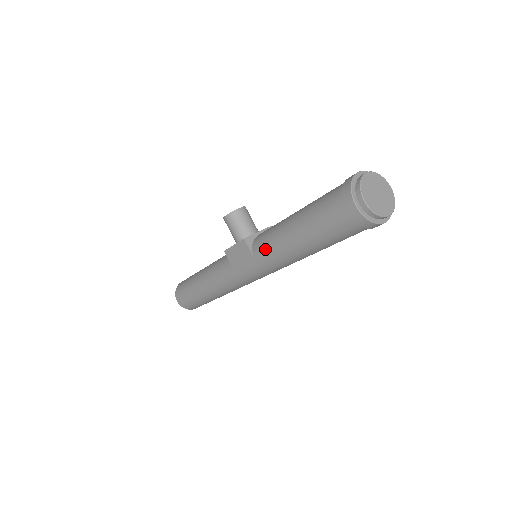
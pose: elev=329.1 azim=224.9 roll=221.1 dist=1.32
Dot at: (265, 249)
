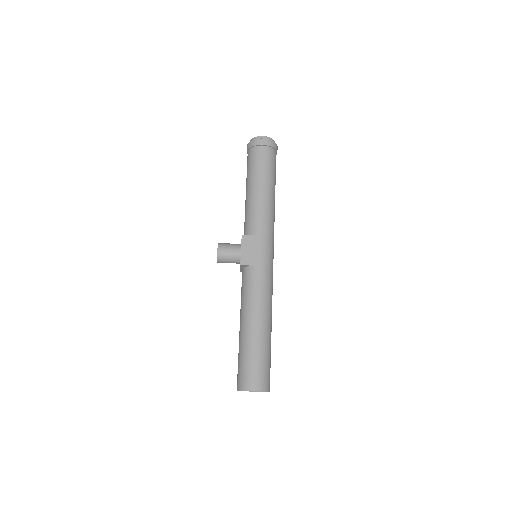
Dot at: (257, 220)
